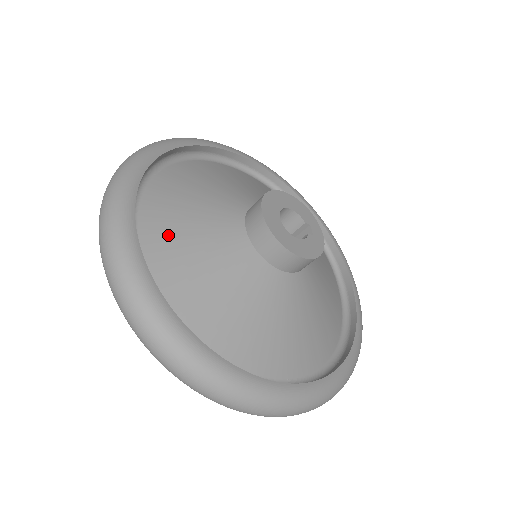
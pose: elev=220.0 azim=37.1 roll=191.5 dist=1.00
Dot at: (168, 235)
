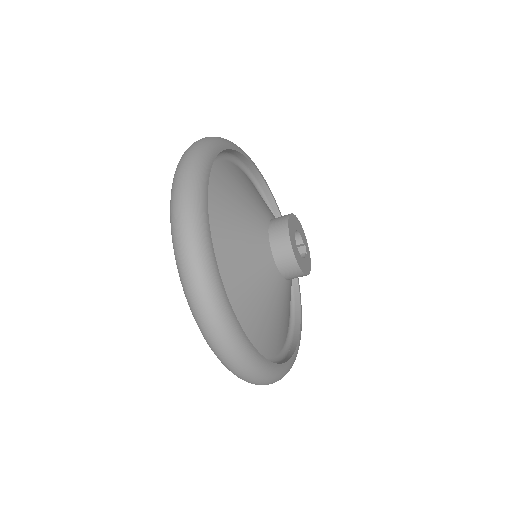
Dot at: (221, 236)
